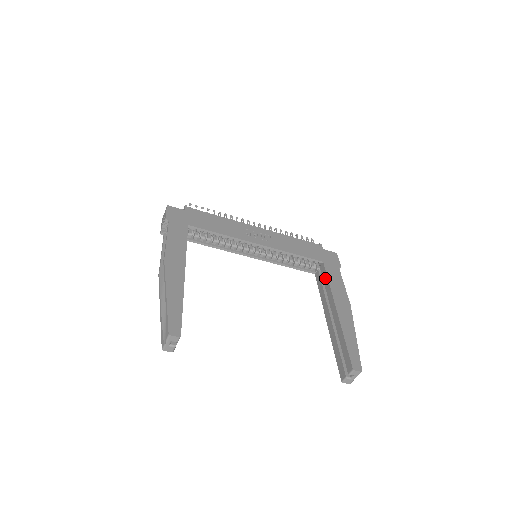
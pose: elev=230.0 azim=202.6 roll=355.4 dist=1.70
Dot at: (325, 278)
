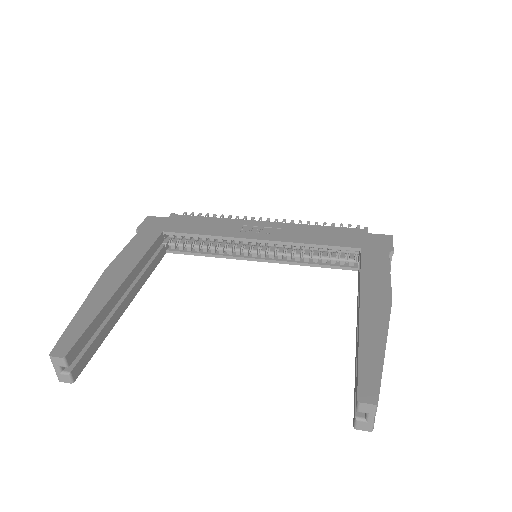
Dot at: occluded
